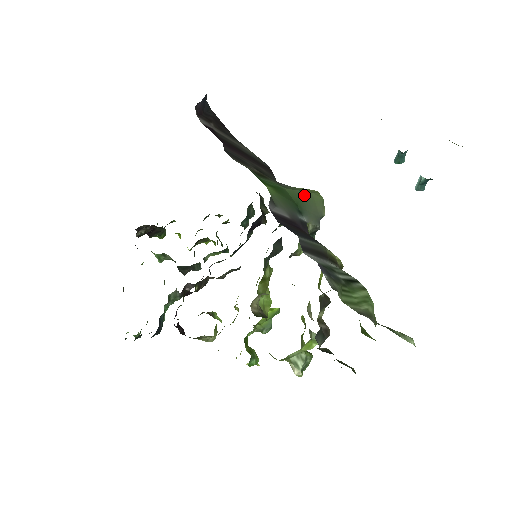
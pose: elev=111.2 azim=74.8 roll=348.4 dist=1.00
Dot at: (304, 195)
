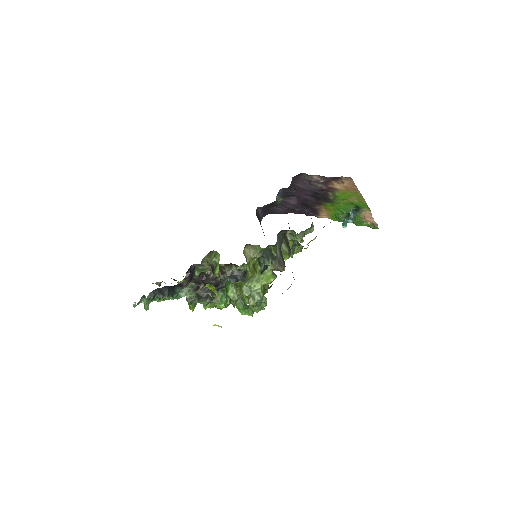
Dot at: occluded
